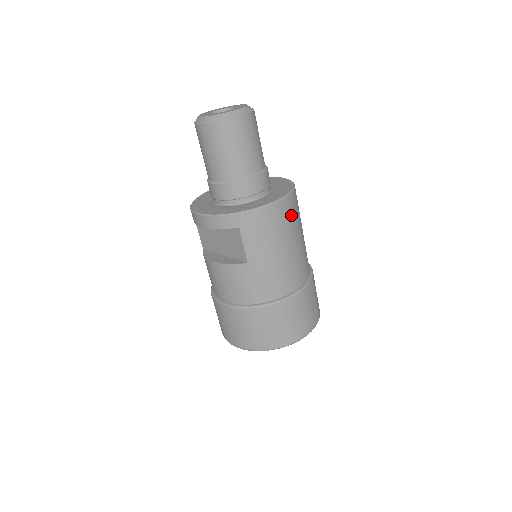
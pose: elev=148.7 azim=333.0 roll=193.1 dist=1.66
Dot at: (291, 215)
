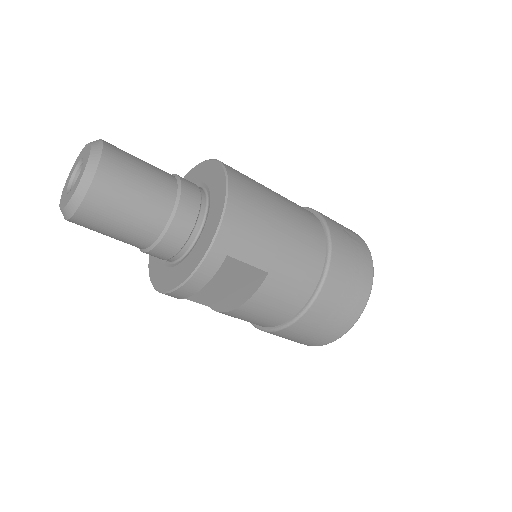
Dot at: (250, 188)
